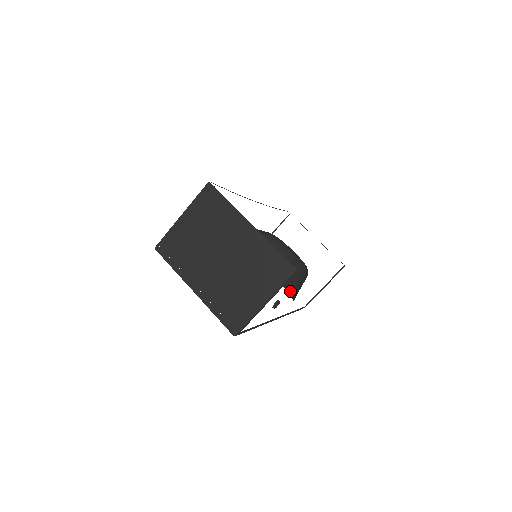
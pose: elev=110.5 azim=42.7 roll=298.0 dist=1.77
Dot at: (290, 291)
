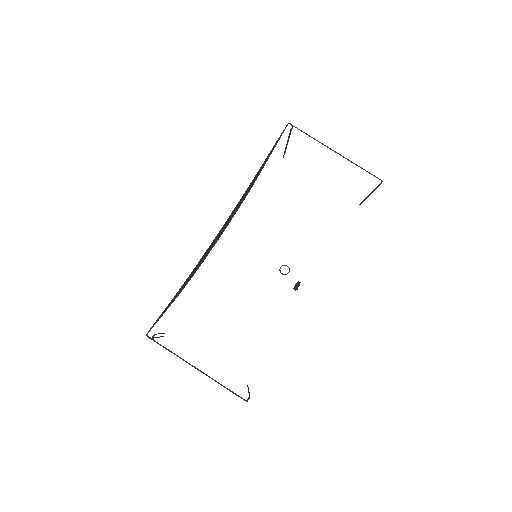
Dot at: occluded
